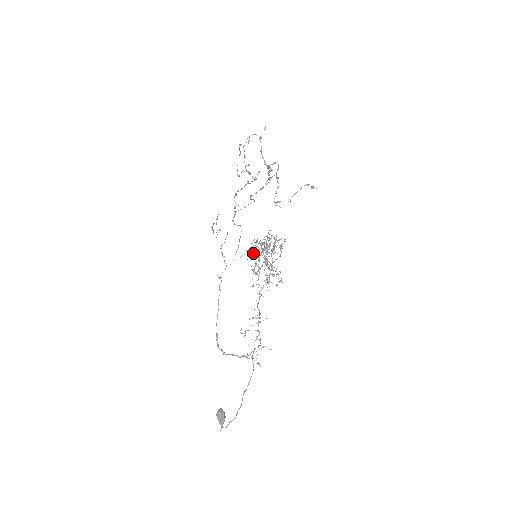
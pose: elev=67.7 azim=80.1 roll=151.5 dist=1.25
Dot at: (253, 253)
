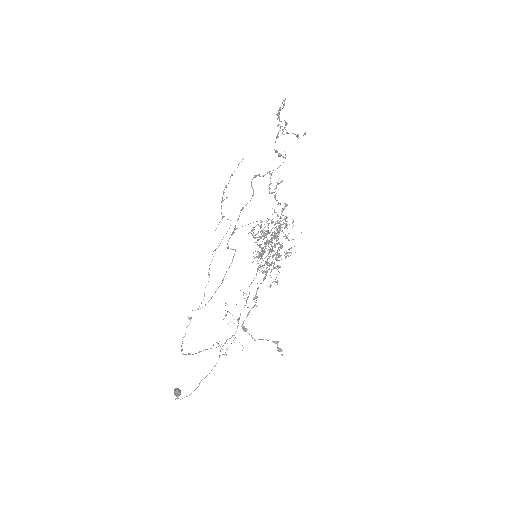
Dot at: (262, 232)
